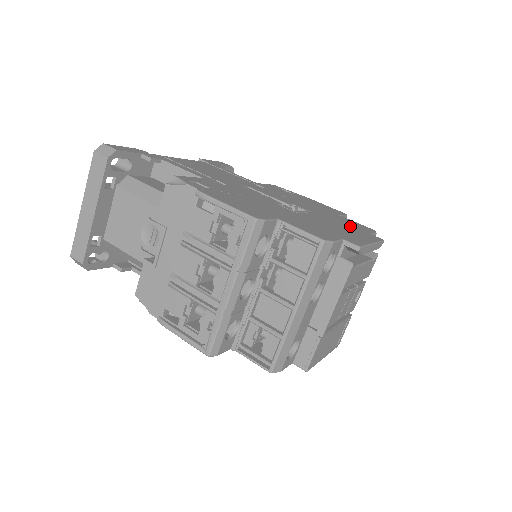
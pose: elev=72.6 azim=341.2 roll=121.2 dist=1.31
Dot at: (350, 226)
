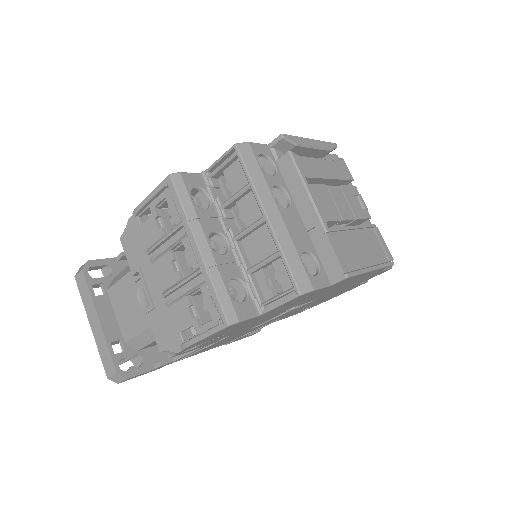
Dot at: occluded
